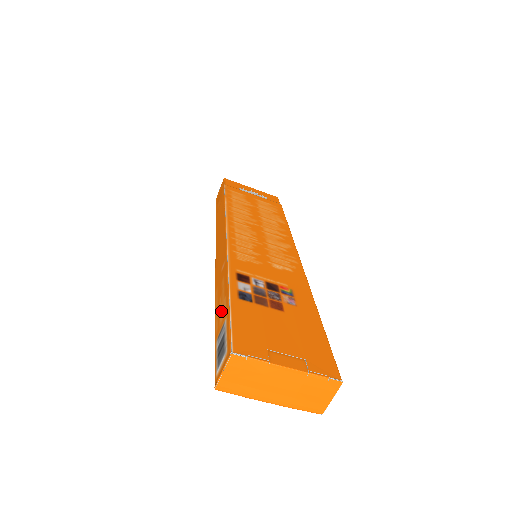
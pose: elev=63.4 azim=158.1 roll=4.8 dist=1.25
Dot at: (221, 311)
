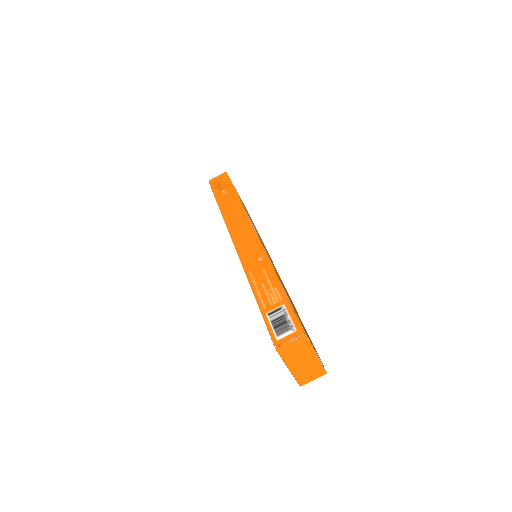
Dot at: (270, 295)
